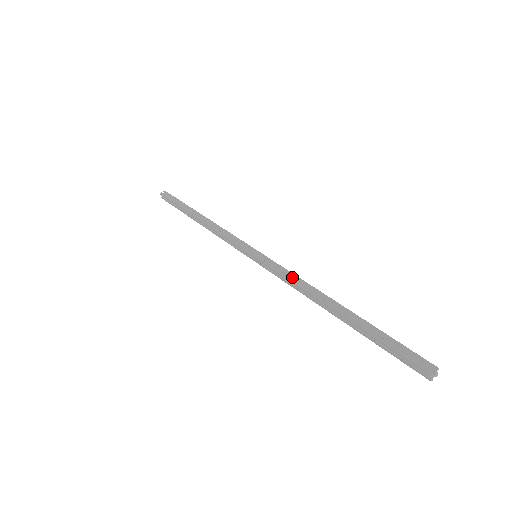
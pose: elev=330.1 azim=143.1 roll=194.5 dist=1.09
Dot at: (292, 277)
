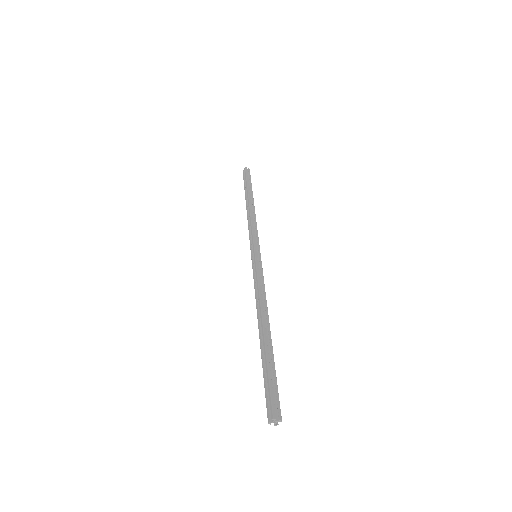
Dot at: (258, 287)
